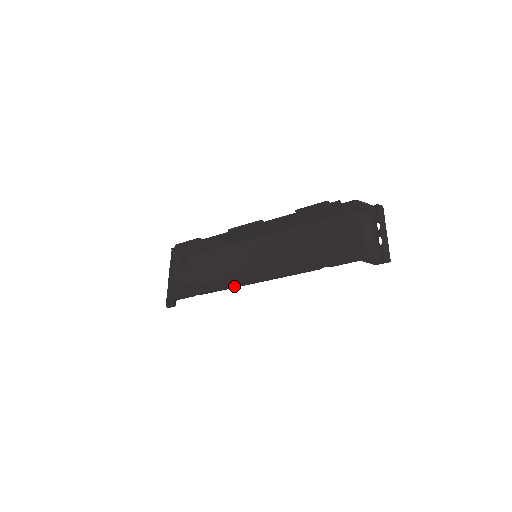
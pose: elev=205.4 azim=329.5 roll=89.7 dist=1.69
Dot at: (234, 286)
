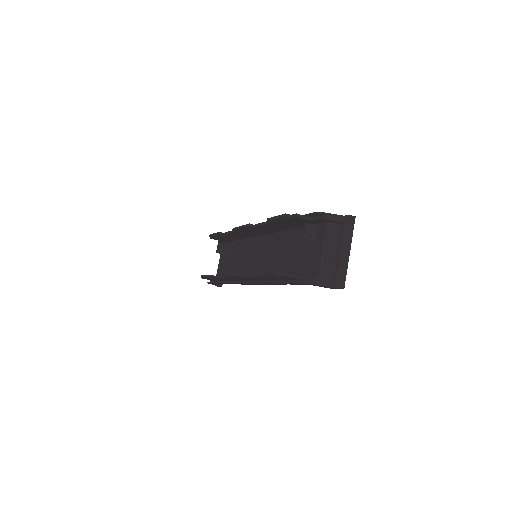
Dot at: occluded
